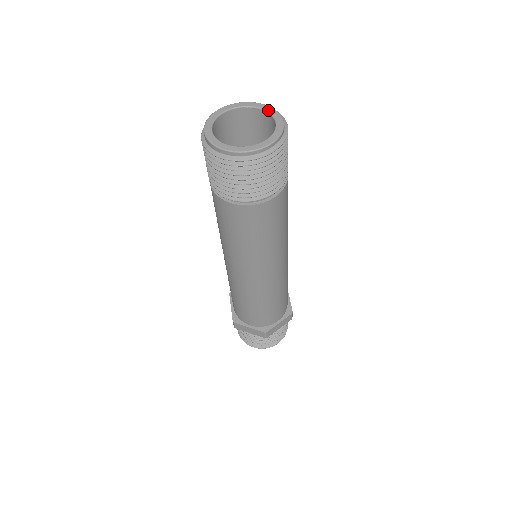
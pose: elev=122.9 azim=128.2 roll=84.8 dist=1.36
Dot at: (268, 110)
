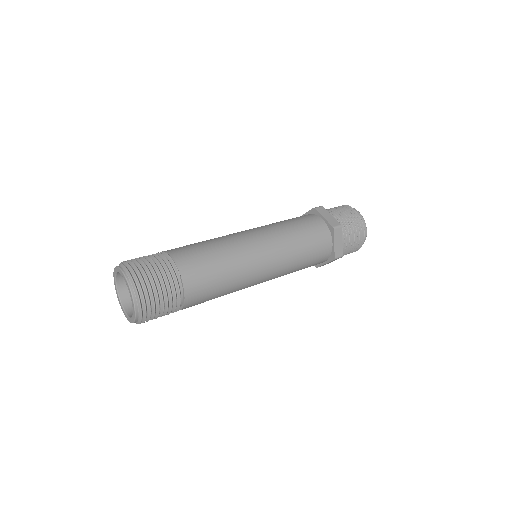
Dot at: (118, 271)
